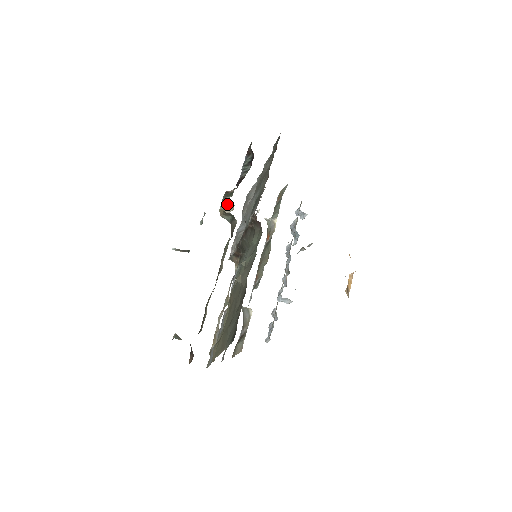
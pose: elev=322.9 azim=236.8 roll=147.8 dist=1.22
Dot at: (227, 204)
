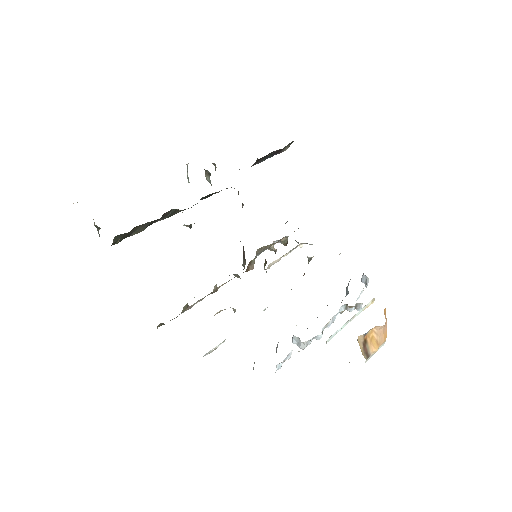
Dot at: (215, 170)
